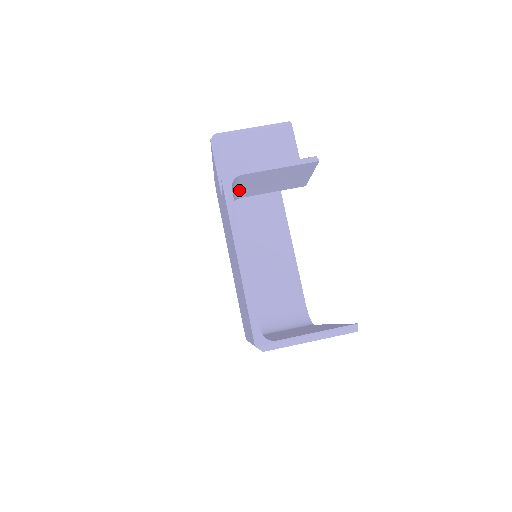
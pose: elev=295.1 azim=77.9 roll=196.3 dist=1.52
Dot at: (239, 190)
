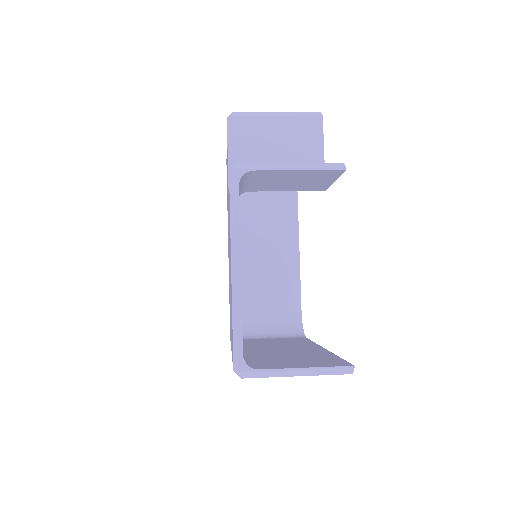
Dot at: (248, 184)
